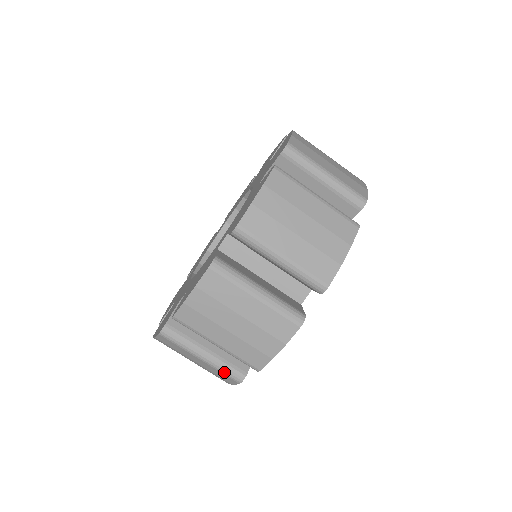
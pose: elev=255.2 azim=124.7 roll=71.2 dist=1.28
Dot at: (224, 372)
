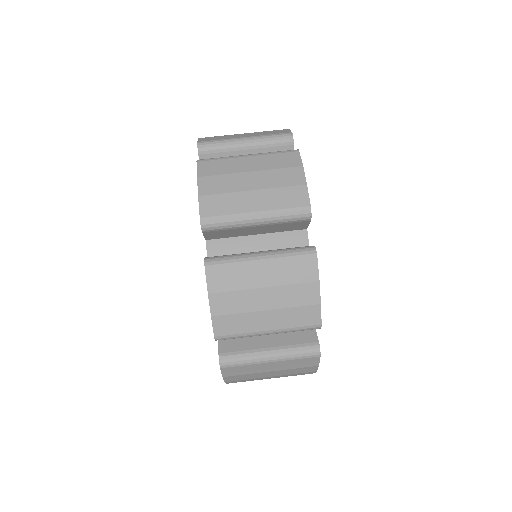
Dot at: (299, 356)
